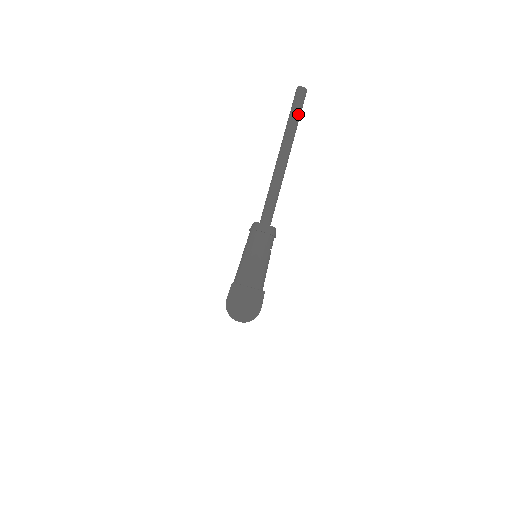
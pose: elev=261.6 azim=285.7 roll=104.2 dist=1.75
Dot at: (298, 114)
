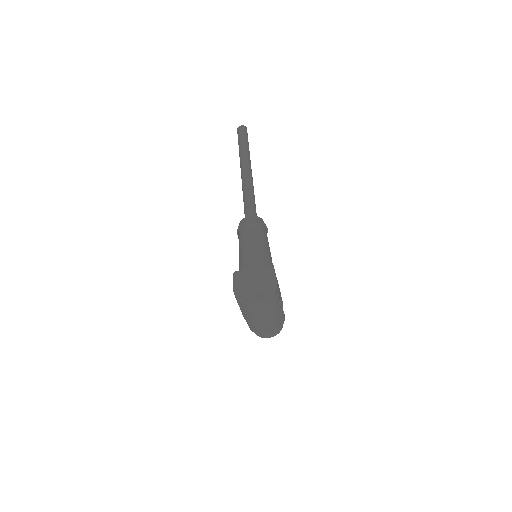
Dot at: (245, 141)
